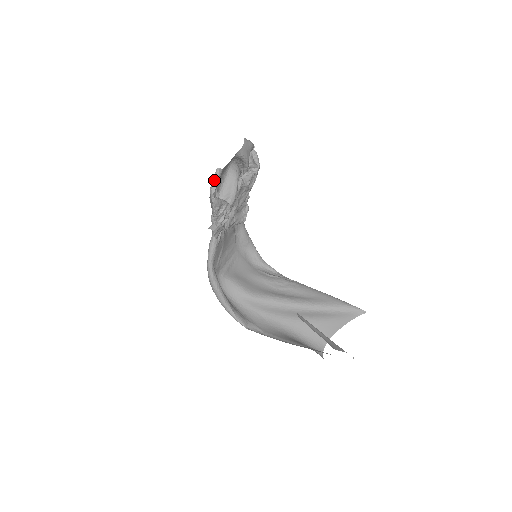
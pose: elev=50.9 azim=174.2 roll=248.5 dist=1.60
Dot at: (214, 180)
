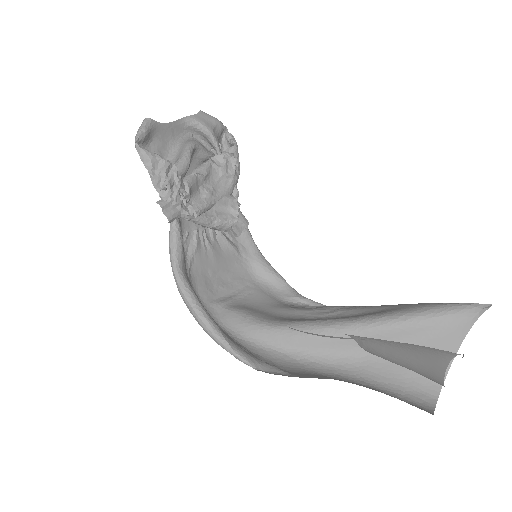
Dot at: (138, 129)
